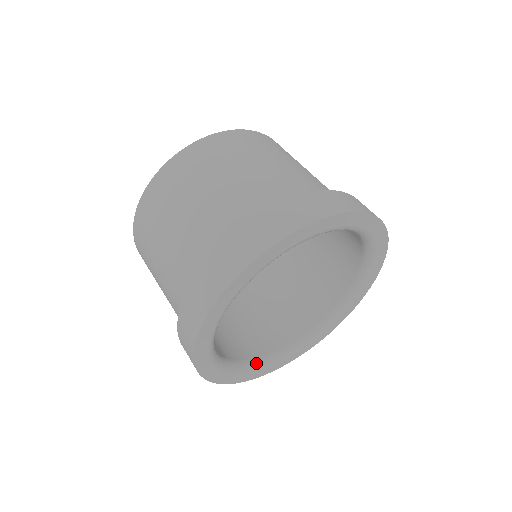
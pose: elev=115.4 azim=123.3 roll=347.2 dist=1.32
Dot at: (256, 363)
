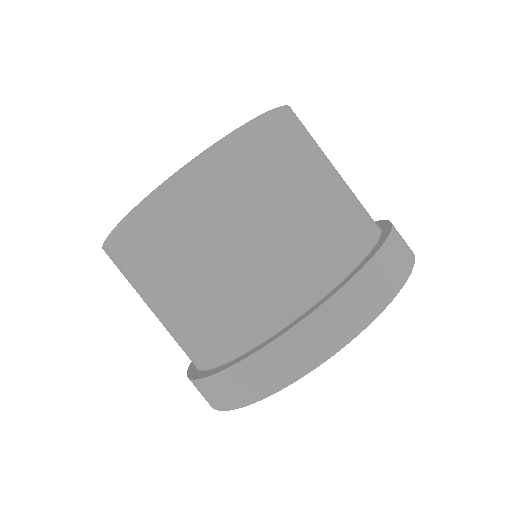
Dot at: occluded
